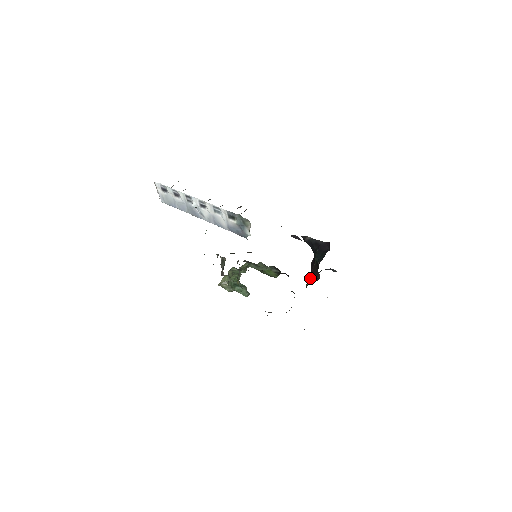
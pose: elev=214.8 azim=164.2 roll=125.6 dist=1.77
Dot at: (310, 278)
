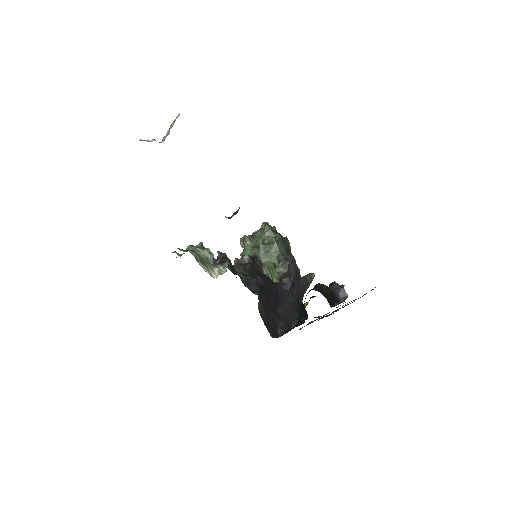
Dot at: occluded
